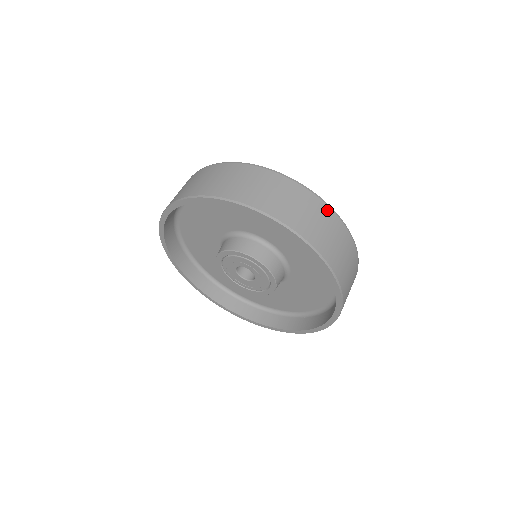
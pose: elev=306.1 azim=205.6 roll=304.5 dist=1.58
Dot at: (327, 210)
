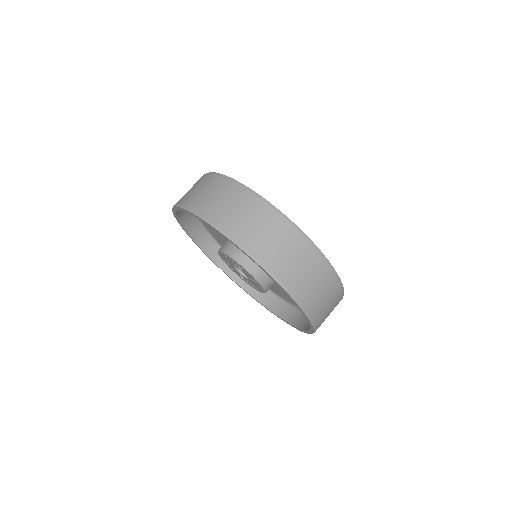
Dot at: (240, 190)
